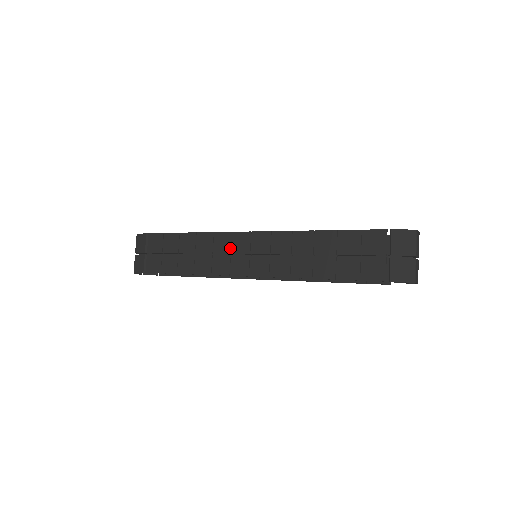
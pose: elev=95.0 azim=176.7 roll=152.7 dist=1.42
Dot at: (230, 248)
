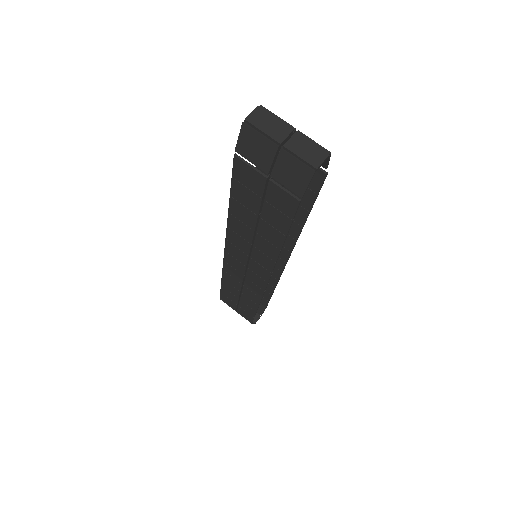
Dot at: (238, 273)
